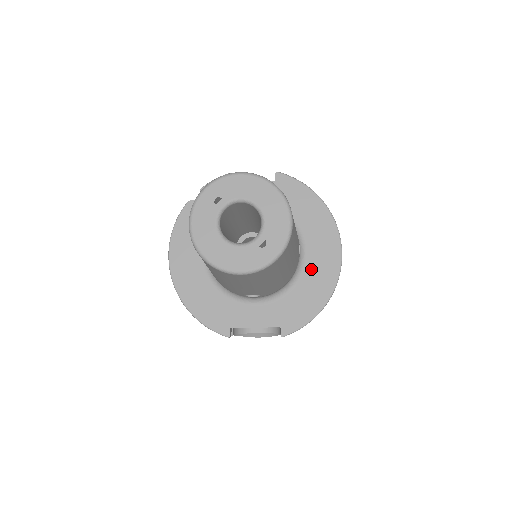
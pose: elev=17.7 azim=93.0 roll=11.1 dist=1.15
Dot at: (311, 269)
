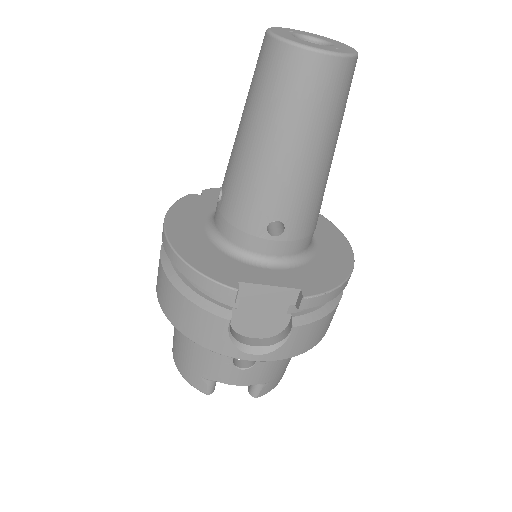
Dot at: (324, 252)
